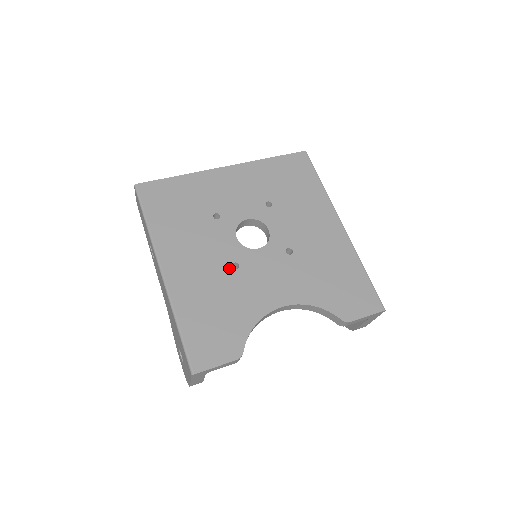
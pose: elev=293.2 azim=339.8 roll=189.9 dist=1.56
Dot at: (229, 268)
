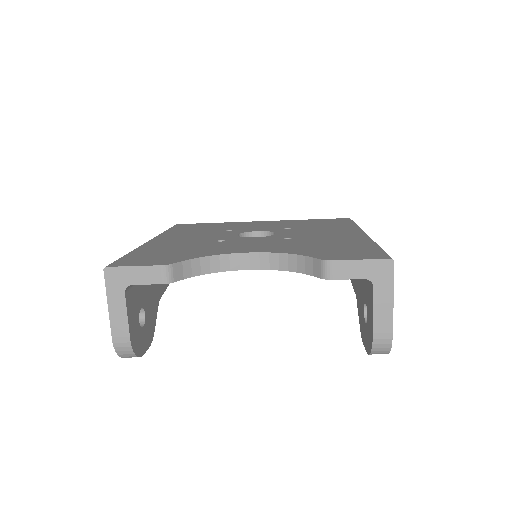
Dot at: (213, 241)
